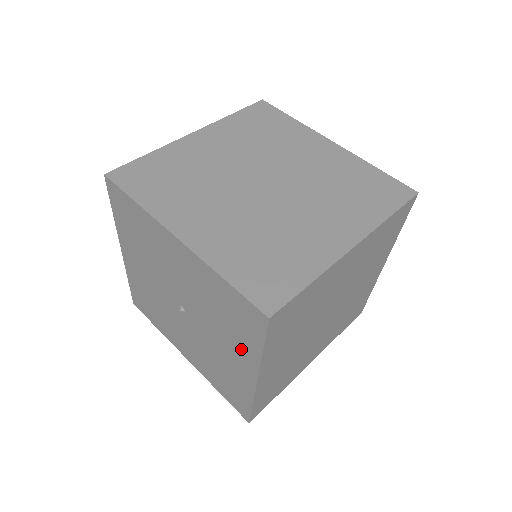
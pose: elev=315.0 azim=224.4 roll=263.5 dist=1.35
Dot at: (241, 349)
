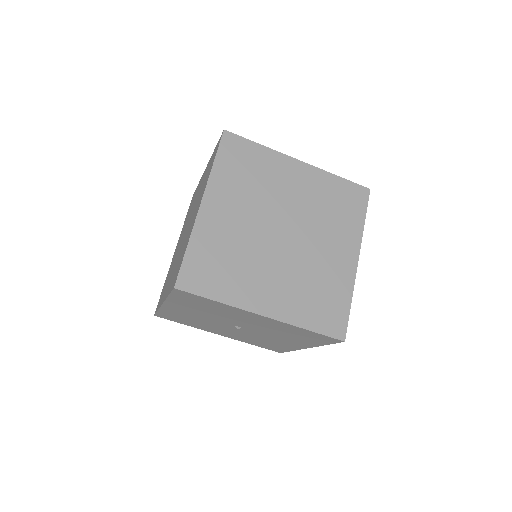
Dot at: (301, 342)
